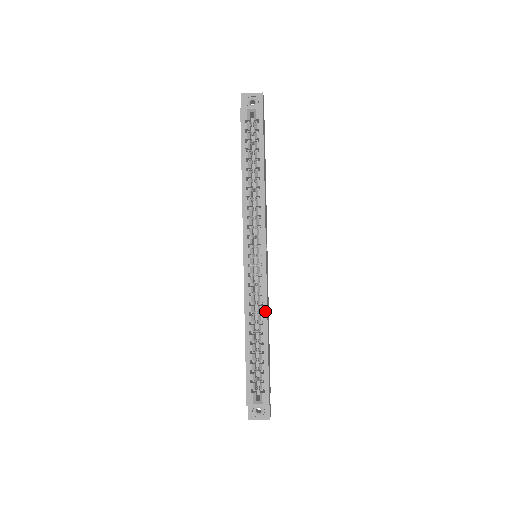
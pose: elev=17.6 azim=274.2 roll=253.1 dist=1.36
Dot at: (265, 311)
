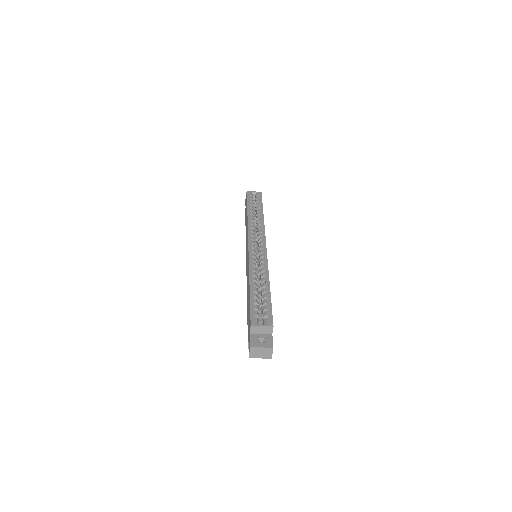
Dot at: (267, 270)
